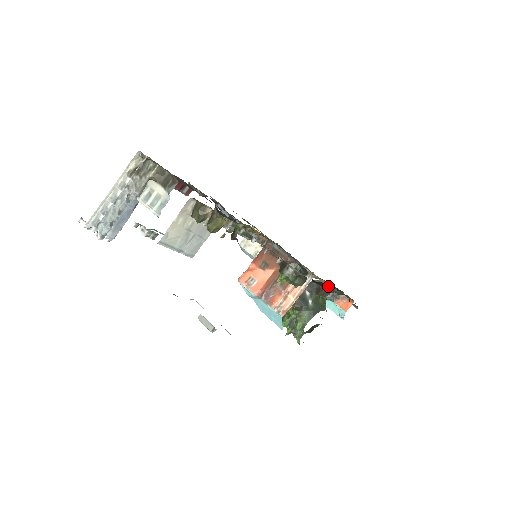
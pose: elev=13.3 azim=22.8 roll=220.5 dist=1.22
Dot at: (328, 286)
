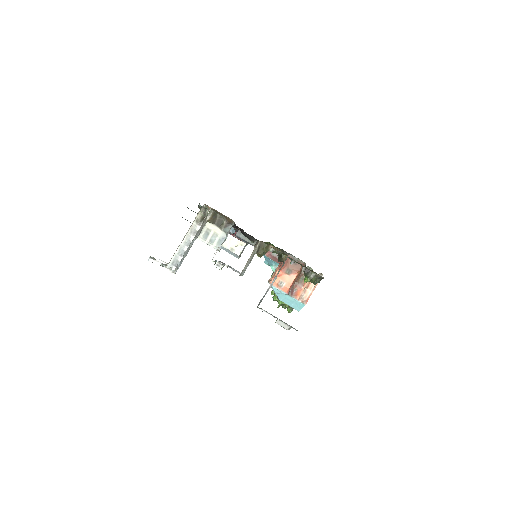
Dot at: occluded
